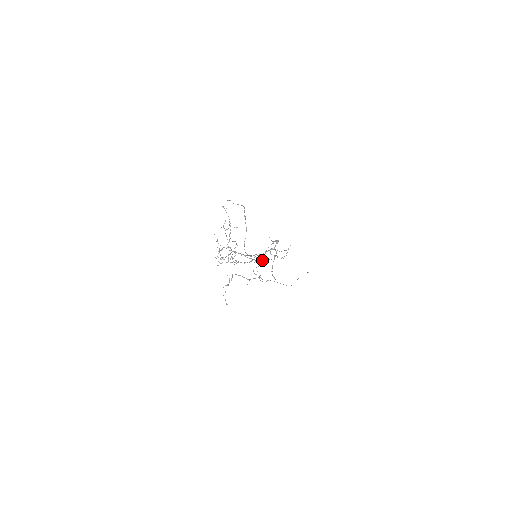
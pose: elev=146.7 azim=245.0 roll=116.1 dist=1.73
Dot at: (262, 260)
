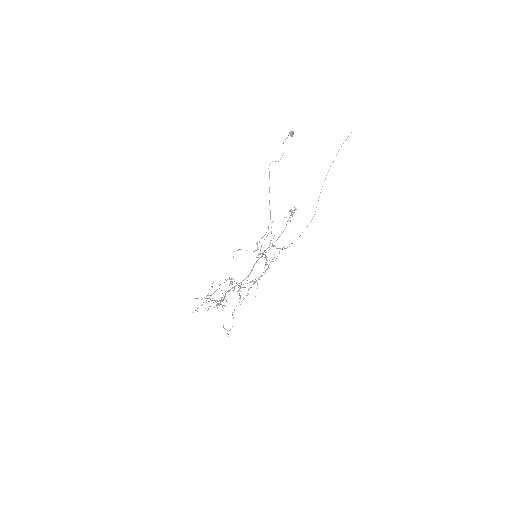
Dot at: (260, 276)
